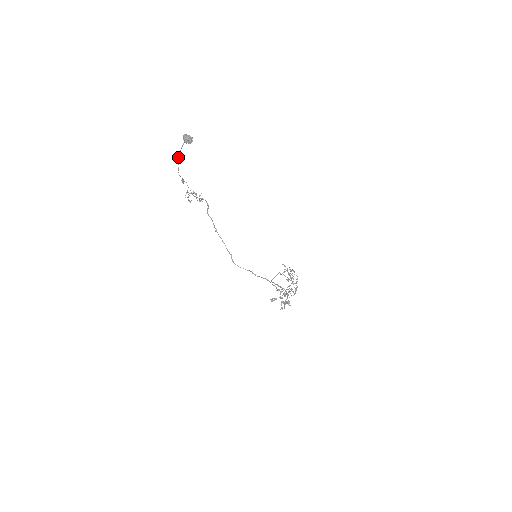
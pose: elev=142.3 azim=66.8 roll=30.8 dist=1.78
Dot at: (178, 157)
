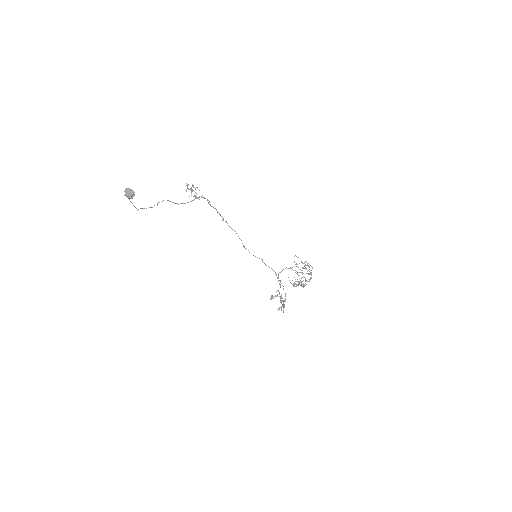
Dot at: (131, 202)
